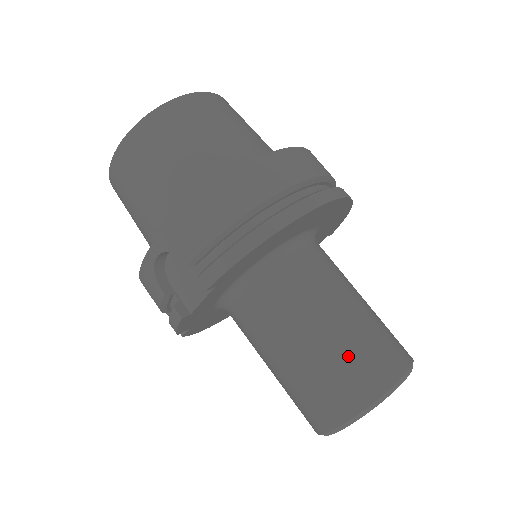
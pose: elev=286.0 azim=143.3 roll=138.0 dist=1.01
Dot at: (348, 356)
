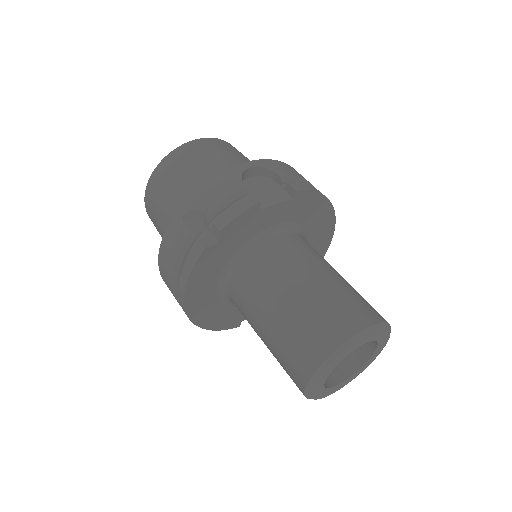
Dot at: occluded
